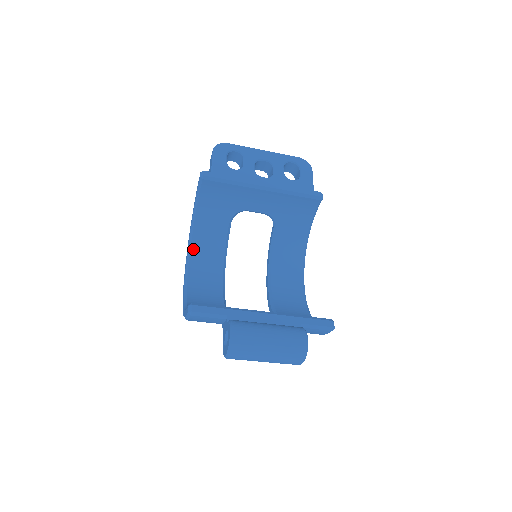
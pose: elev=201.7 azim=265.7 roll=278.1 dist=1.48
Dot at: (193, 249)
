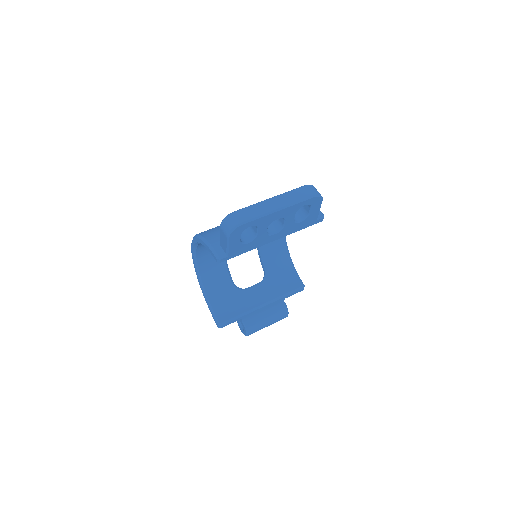
Dot at: (199, 247)
